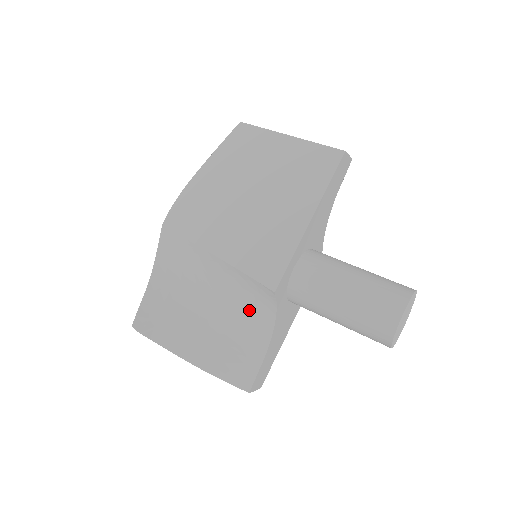
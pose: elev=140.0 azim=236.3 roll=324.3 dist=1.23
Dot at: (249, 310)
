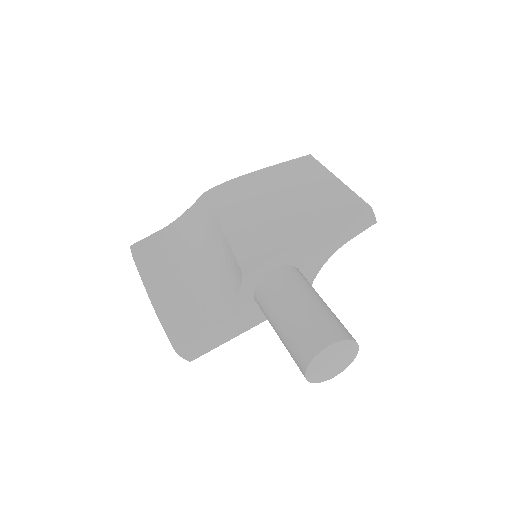
Dot at: (219, 286)
